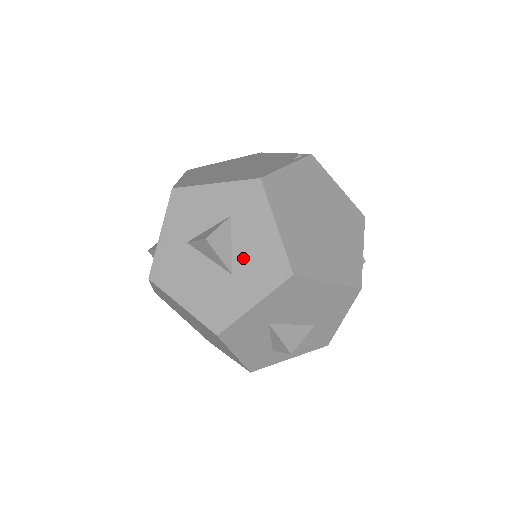
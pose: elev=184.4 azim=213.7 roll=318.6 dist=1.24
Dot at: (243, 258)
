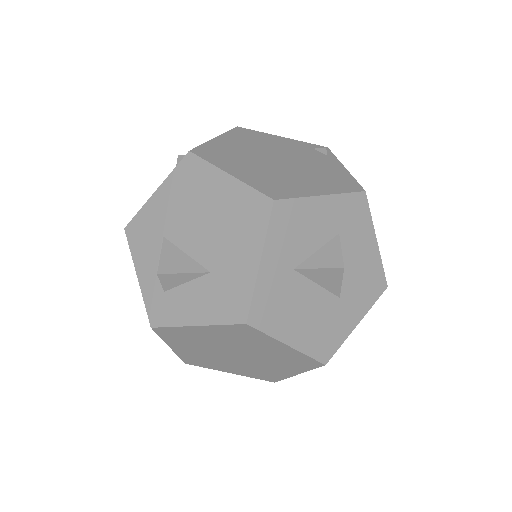
Dot at: (350, 278)
